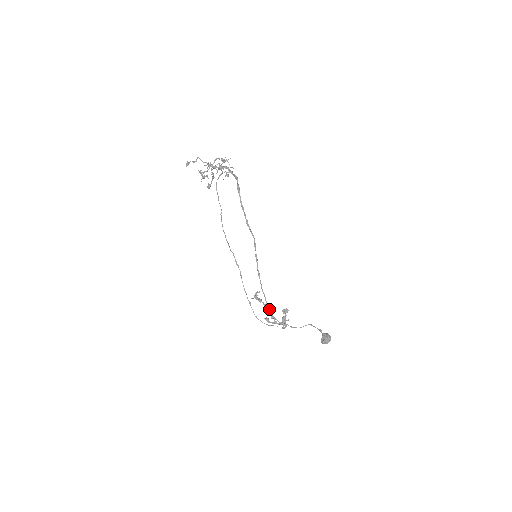
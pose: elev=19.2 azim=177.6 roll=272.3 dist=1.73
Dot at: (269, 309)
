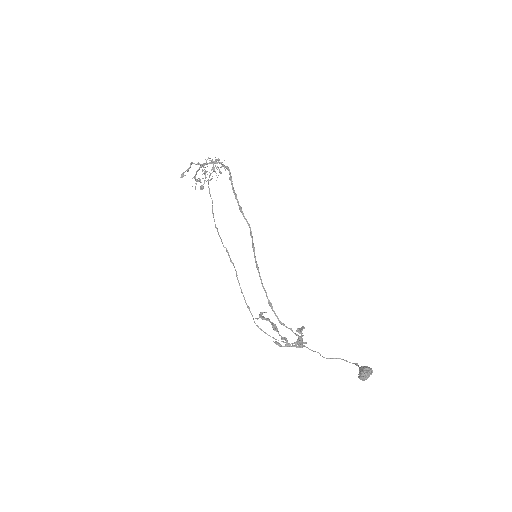
Dot at: (273, 310)
